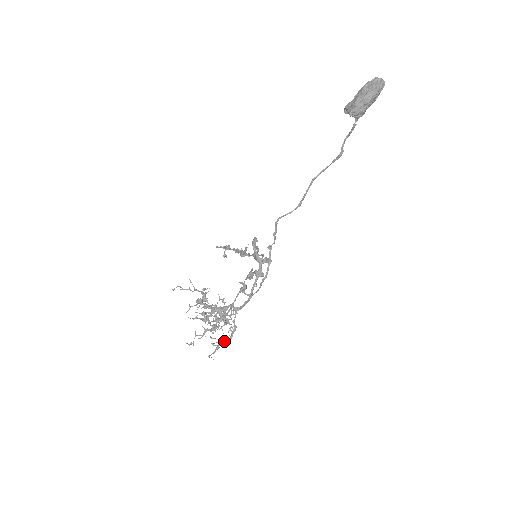
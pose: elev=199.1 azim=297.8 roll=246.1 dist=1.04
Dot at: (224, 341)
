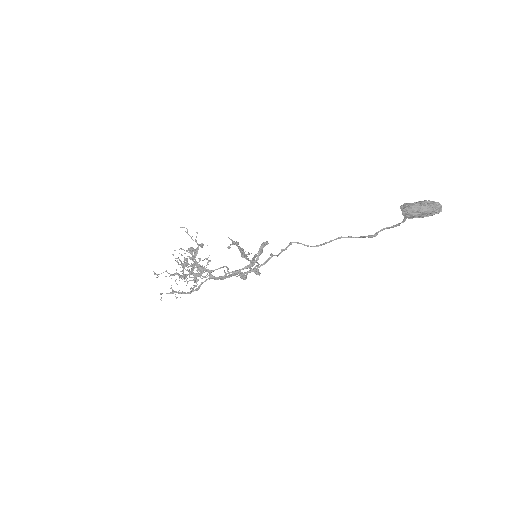
Dot at: (182, 292)
